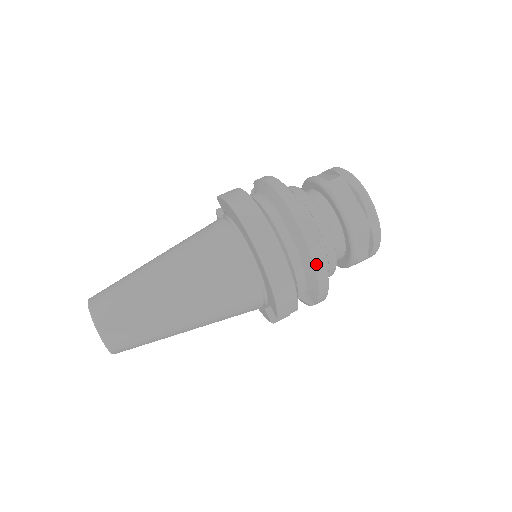
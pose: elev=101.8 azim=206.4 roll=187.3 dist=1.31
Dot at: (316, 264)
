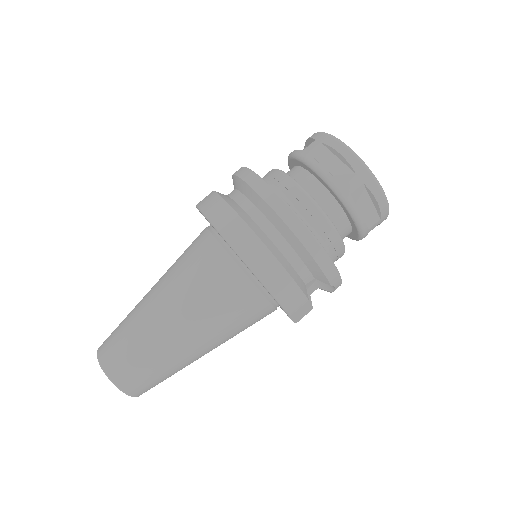
Dot at: (304, 242)
